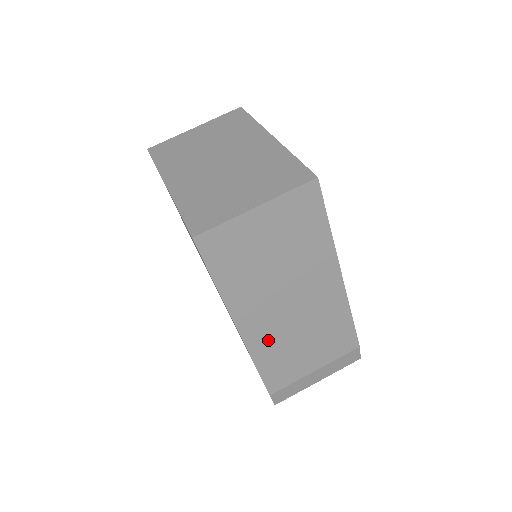
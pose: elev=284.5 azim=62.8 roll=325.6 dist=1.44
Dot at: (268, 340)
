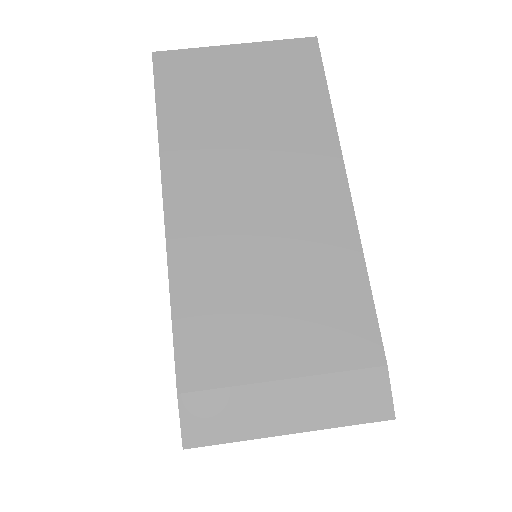
Dot at: (206, 249)
